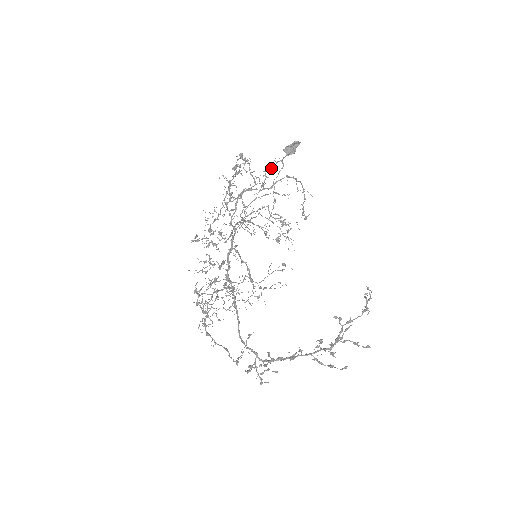
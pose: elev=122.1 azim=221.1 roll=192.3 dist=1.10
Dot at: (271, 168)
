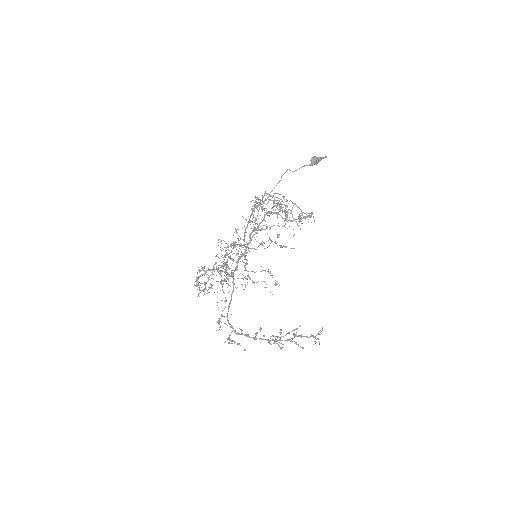
Dot at: occluded
